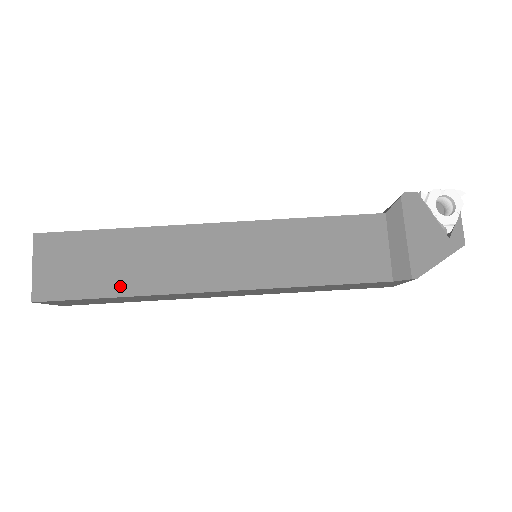
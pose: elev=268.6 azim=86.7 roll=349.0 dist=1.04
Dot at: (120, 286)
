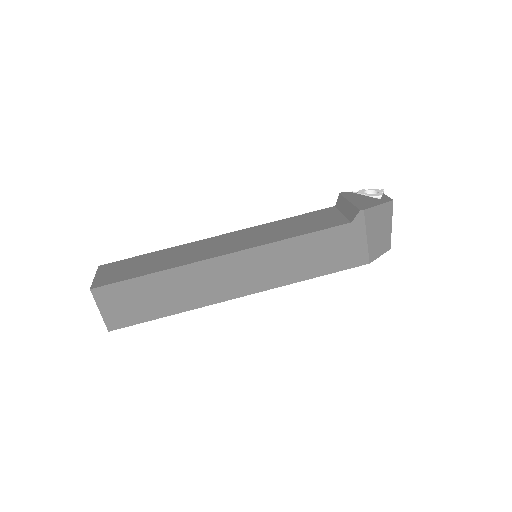
Dot at: (156, 269)
